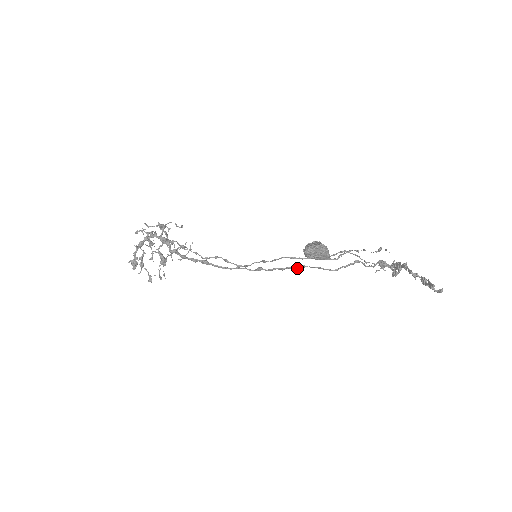
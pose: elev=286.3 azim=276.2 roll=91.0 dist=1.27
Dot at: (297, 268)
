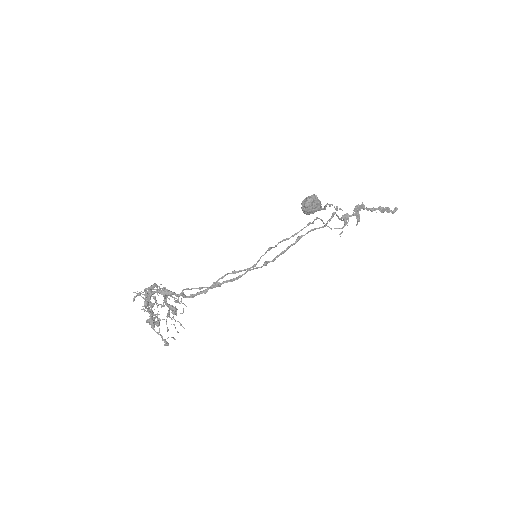
Dot at: (296, 242)
